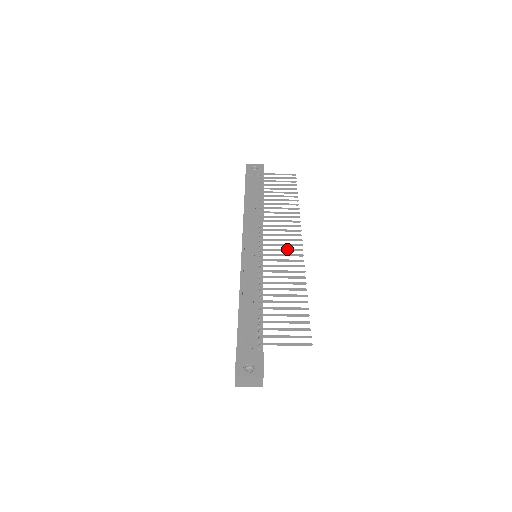
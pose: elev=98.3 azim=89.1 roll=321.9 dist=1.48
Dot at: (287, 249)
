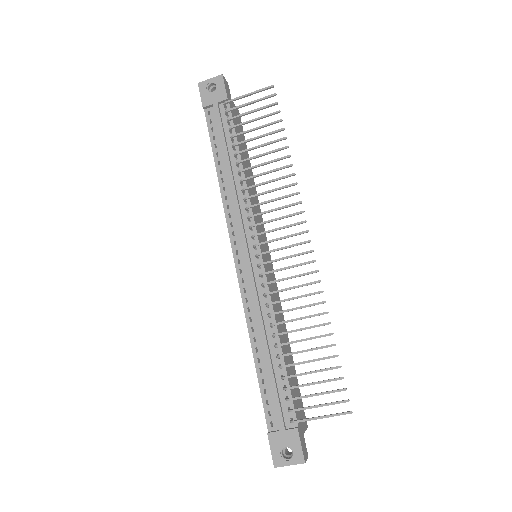
Dot at: (291, 256)
